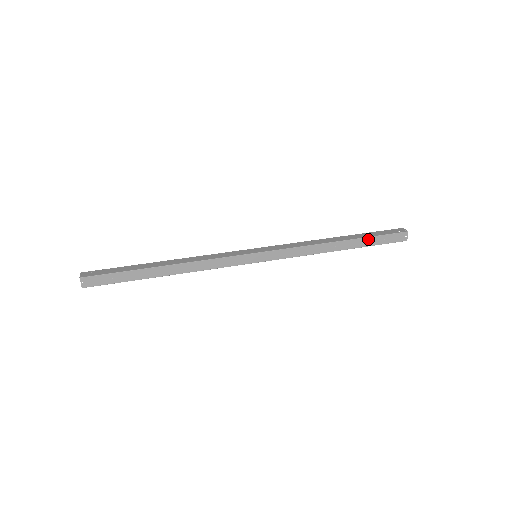
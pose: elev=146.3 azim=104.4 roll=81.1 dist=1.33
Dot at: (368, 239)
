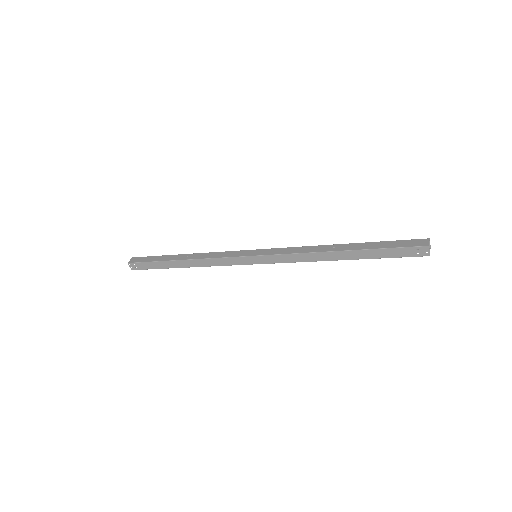
Dot at: (374, 244)
